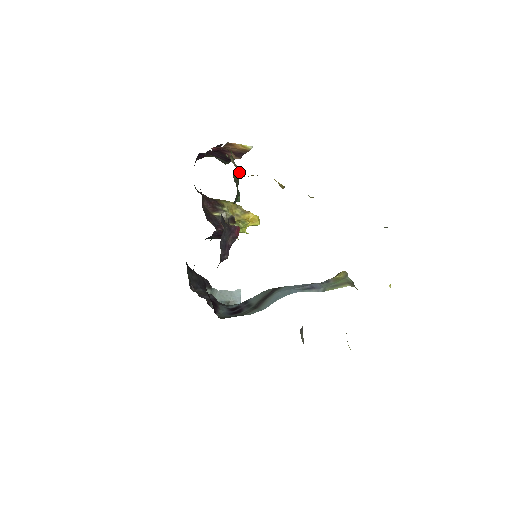
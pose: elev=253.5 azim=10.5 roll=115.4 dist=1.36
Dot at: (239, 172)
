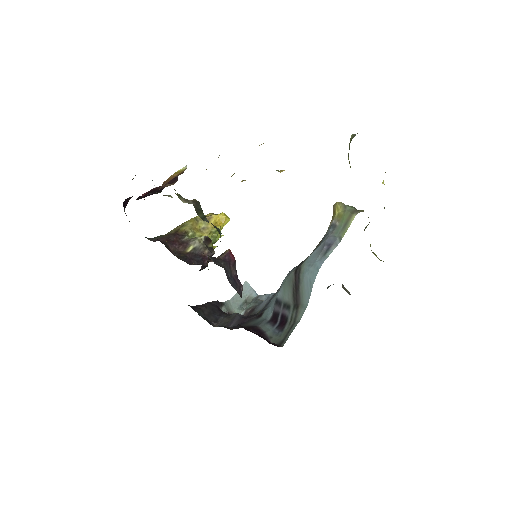
Dot at: (198, 205)
